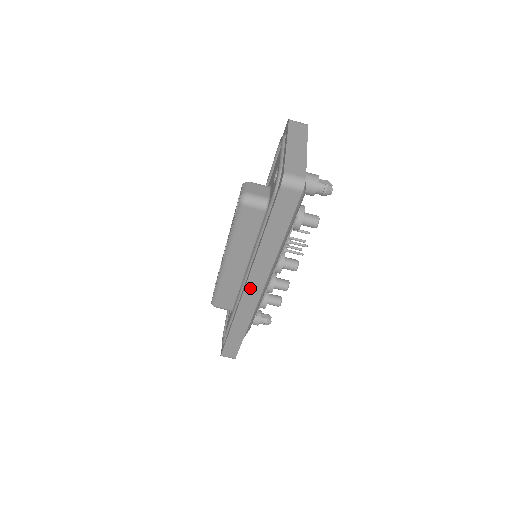
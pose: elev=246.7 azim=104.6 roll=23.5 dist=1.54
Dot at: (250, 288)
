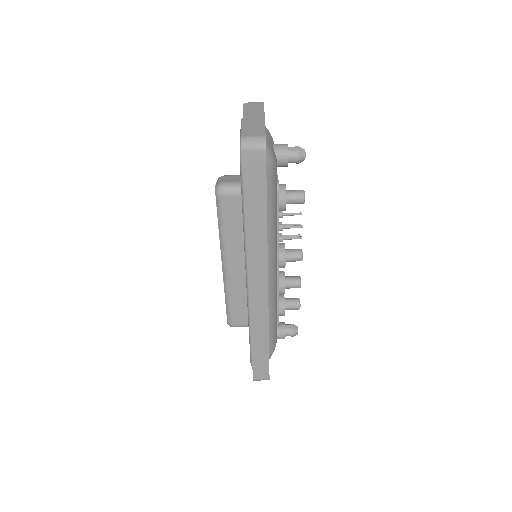
Dot at: (254, 284)
